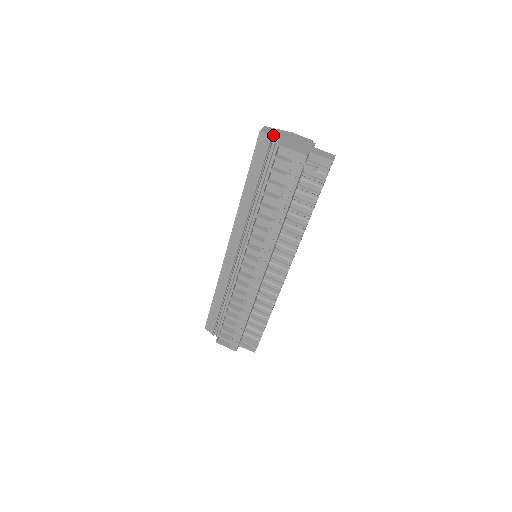
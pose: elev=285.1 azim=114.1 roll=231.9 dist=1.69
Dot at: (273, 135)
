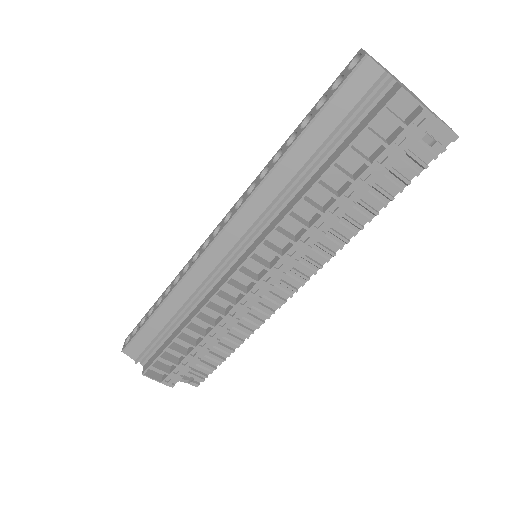
Dot at: occluded
